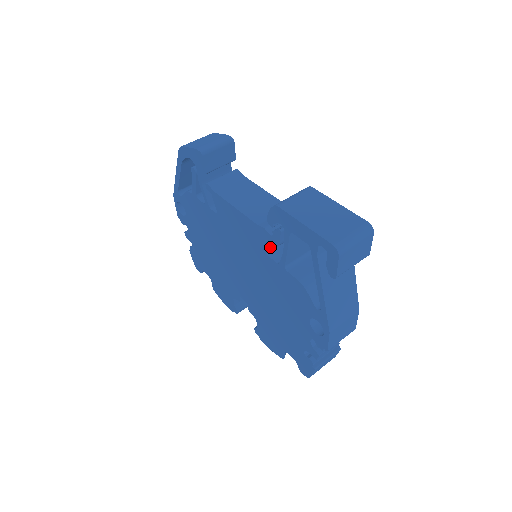
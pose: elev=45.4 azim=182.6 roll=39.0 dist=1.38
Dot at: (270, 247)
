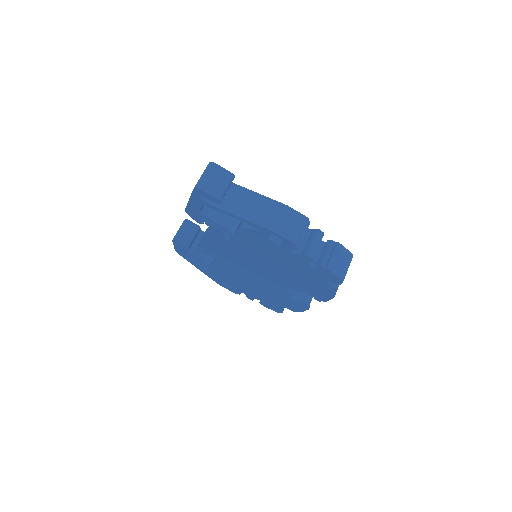
Dot at: (220, 235)
